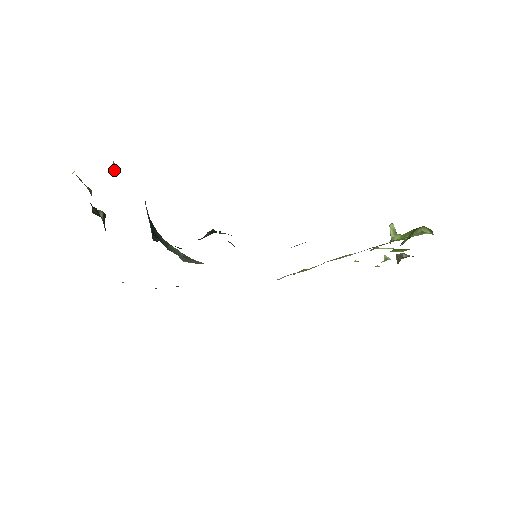
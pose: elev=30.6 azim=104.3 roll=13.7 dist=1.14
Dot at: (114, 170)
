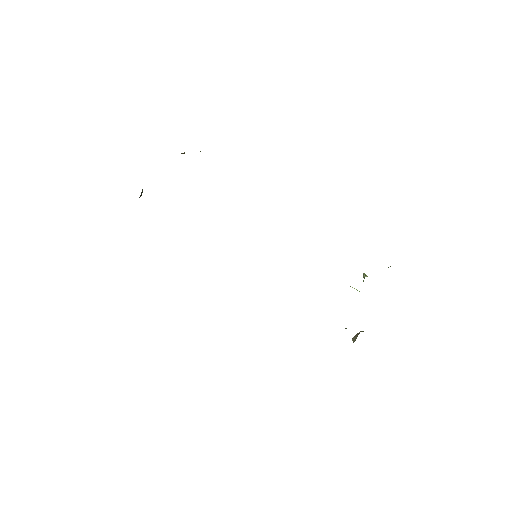
Dot at: occluded
